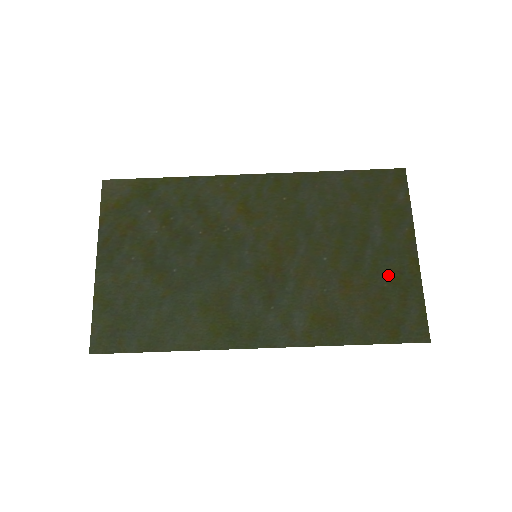
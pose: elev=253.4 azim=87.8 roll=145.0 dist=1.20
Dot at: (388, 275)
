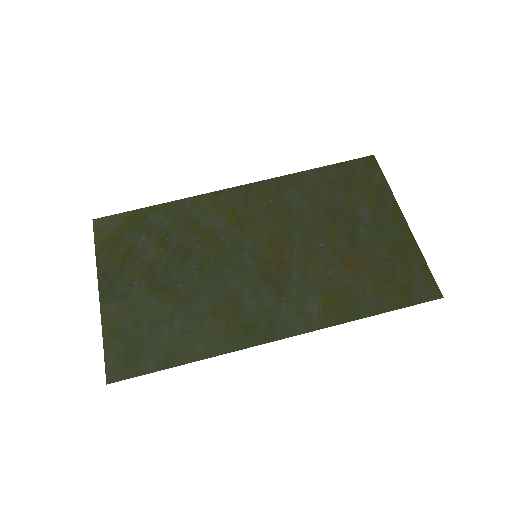
Dot at: (385, 247)
